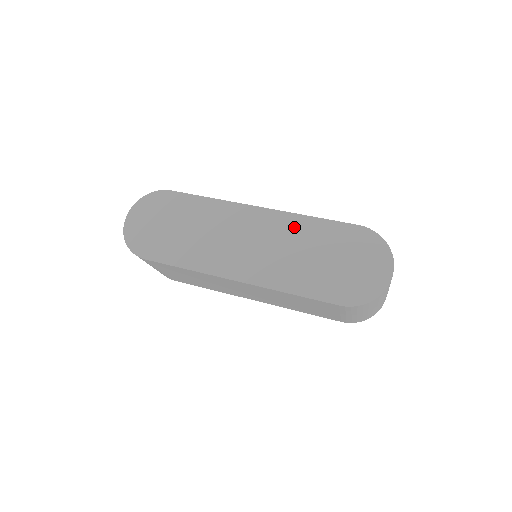
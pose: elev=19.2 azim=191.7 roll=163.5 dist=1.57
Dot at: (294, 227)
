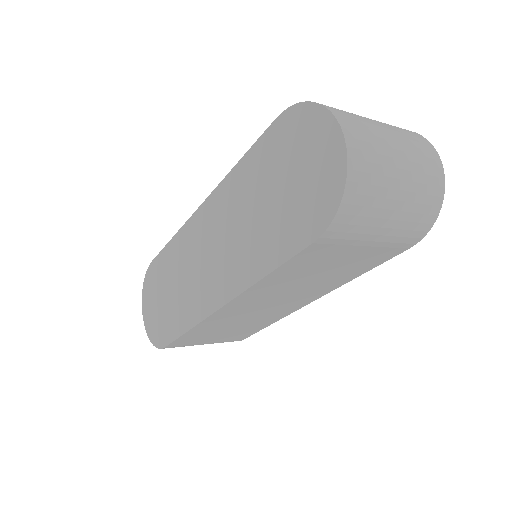
Dot at: (230, 194)
